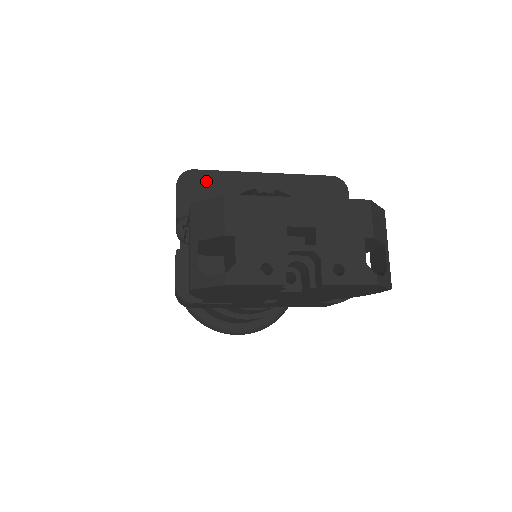
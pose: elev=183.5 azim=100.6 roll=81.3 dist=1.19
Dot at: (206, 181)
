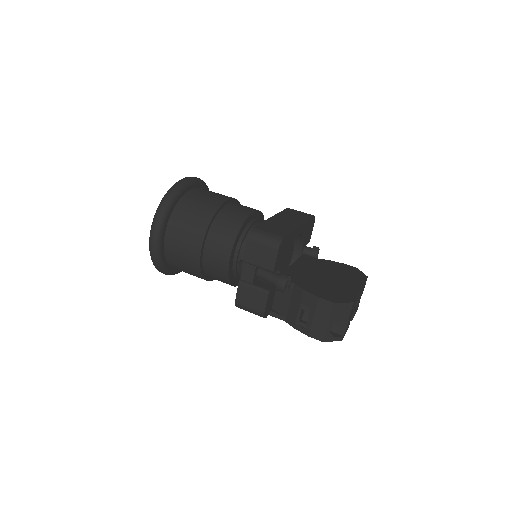
Dot at: (286, 242)
